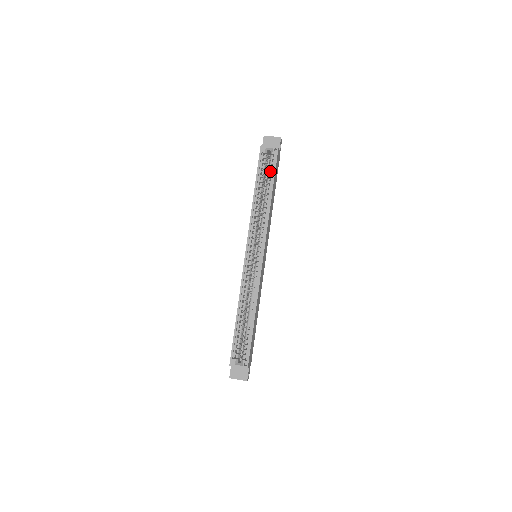
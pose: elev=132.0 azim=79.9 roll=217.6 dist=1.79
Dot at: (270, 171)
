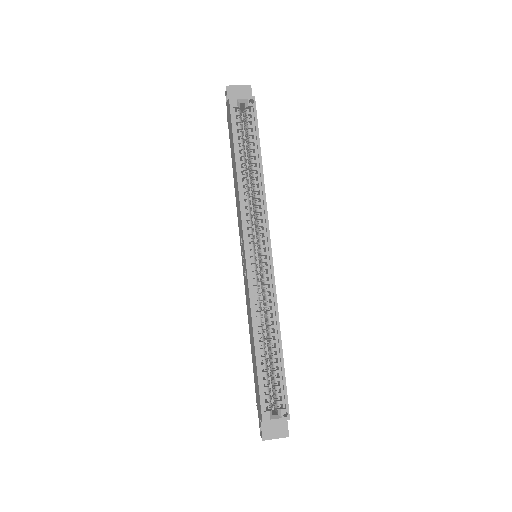
Dot at: (250, 132)
